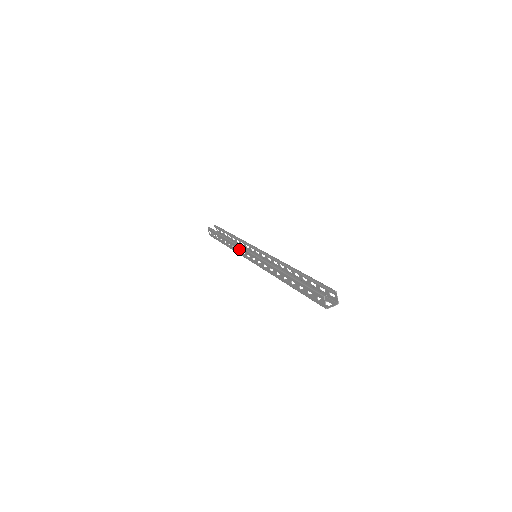
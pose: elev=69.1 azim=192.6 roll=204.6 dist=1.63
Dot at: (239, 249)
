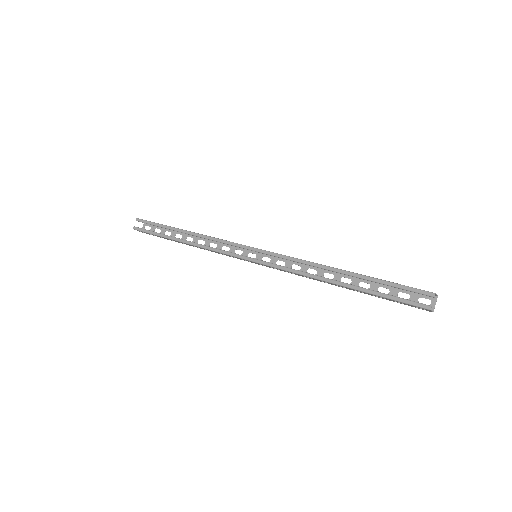
Dot at: occluded
